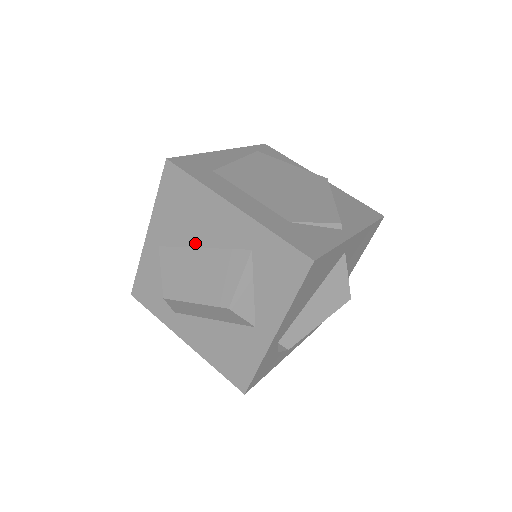
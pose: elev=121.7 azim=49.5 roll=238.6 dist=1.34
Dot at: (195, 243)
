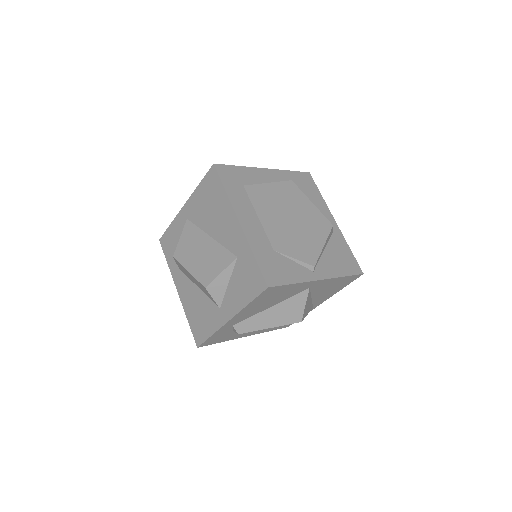
Dot at: (208, 231)
